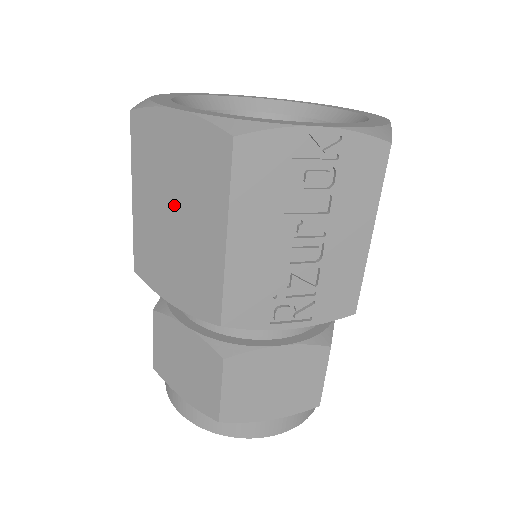
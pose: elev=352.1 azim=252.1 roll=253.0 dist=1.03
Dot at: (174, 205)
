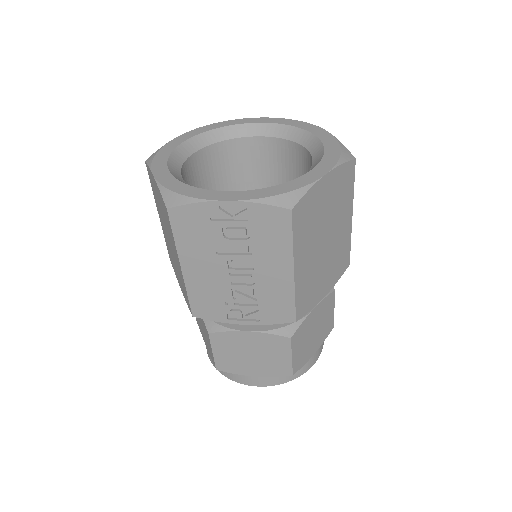
Dot at: (167, 232)
